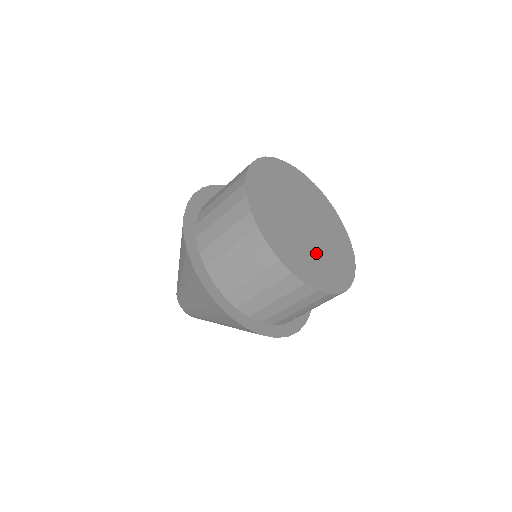
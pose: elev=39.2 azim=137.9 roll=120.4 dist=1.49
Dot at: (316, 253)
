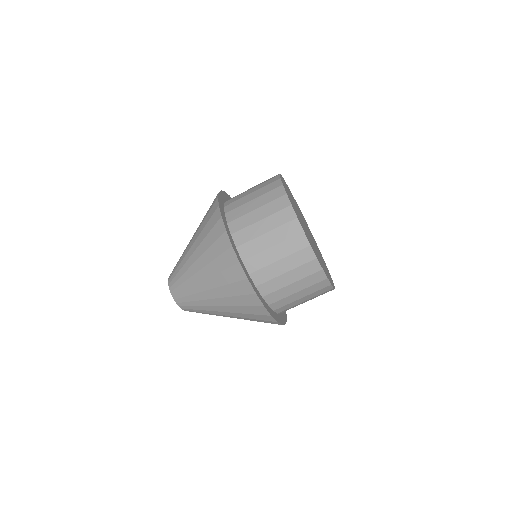
Dot at: (304, 227)
